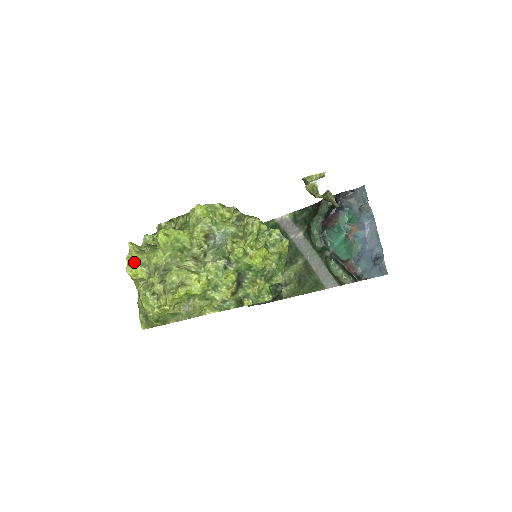
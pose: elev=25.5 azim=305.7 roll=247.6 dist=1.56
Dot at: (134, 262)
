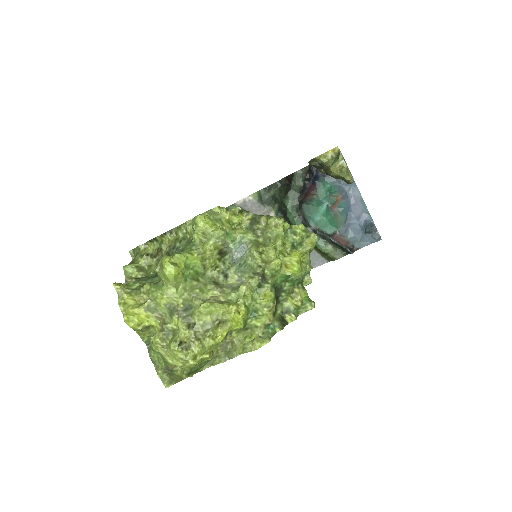
Dot at: (134, 309)
